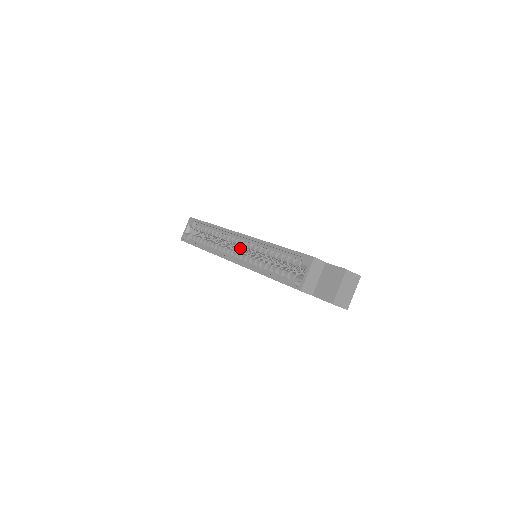
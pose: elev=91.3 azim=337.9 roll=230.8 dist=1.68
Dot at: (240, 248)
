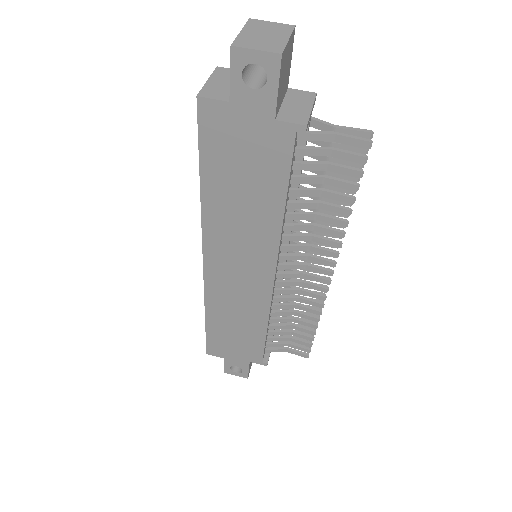
Dot at: occluded
